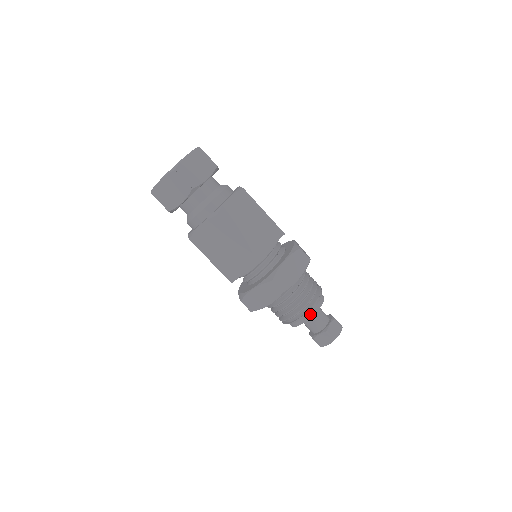
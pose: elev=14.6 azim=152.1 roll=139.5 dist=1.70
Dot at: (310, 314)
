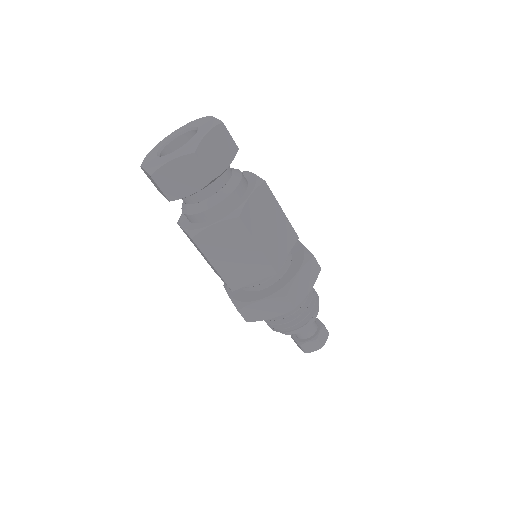
Dot at: (307, 324)
